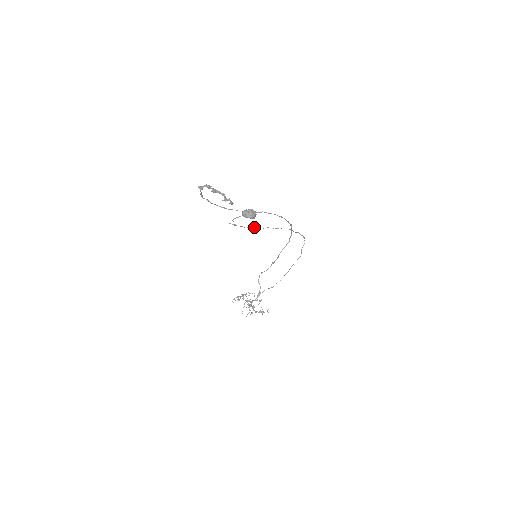
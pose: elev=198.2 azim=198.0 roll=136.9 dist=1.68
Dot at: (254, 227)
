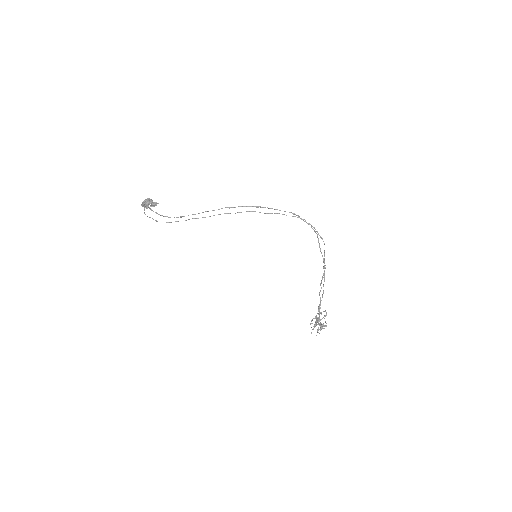
Dot at: occluded
